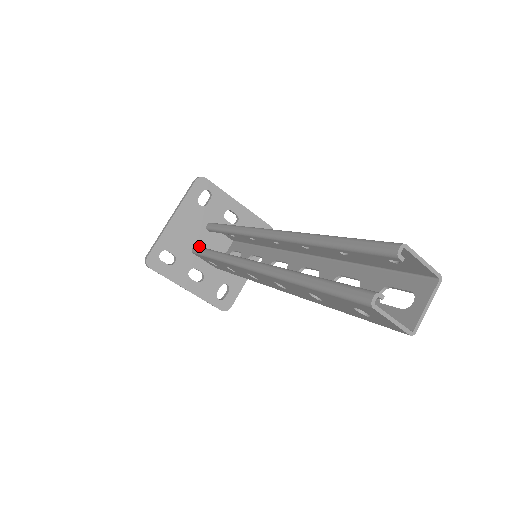
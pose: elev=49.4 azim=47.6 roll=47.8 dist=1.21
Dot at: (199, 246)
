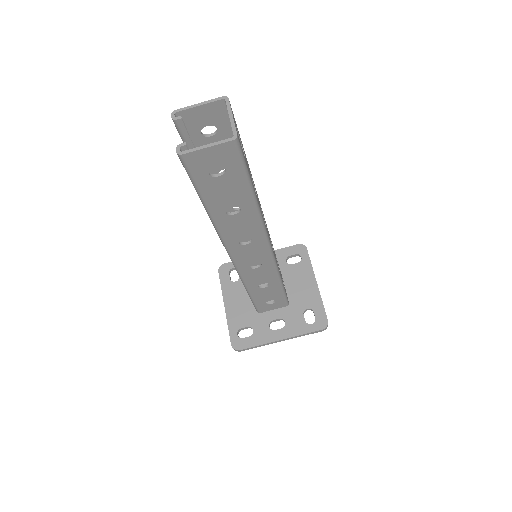
Dot at: occluded
